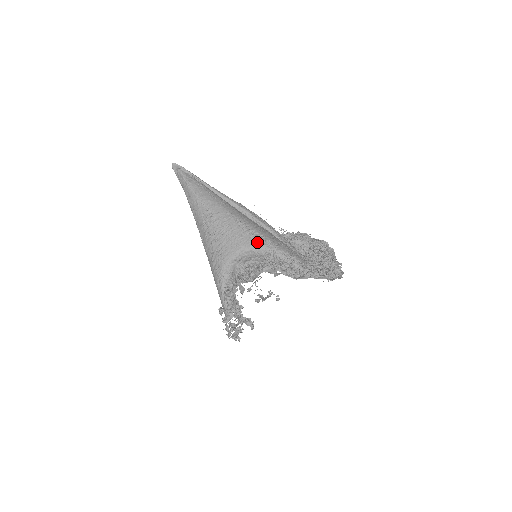
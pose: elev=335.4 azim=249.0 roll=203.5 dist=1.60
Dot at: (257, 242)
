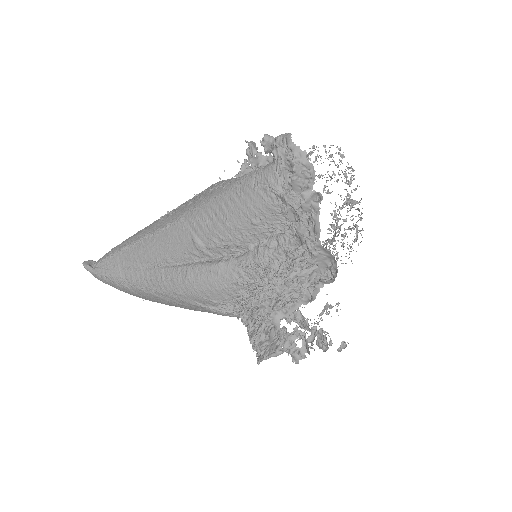
Dot at: occluded
